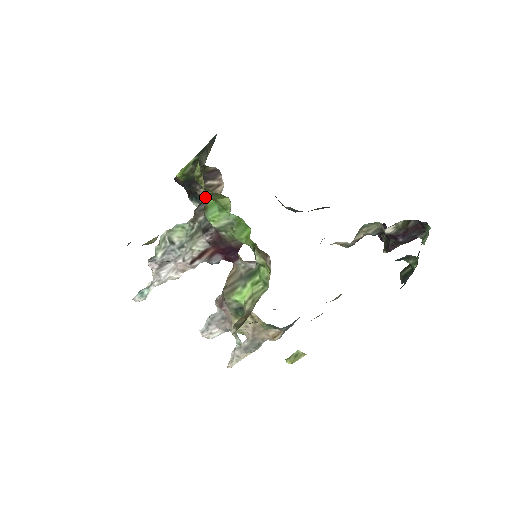
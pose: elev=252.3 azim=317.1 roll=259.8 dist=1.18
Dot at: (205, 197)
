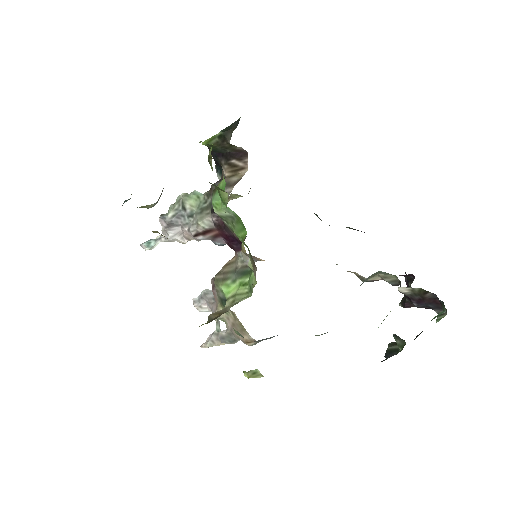
Dot at: (226, 175)
